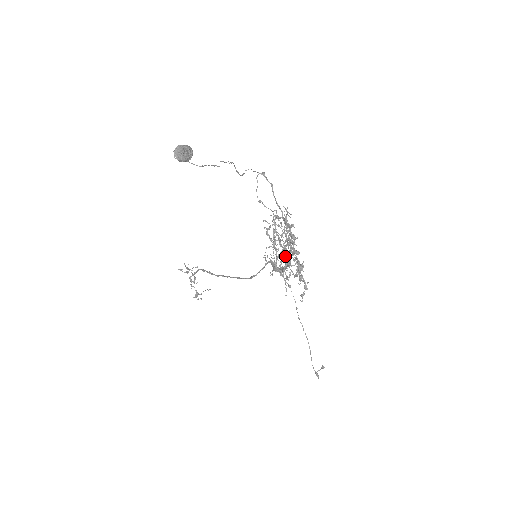
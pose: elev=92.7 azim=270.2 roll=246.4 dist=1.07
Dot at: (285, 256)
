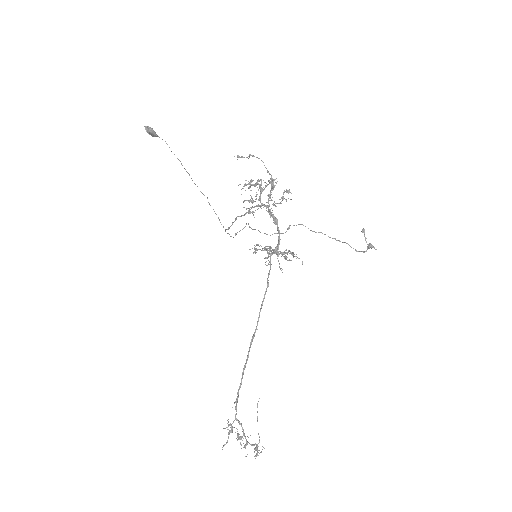
Dot at: occluded
